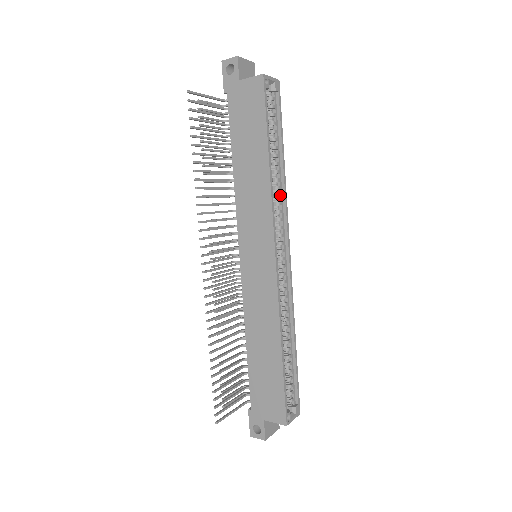
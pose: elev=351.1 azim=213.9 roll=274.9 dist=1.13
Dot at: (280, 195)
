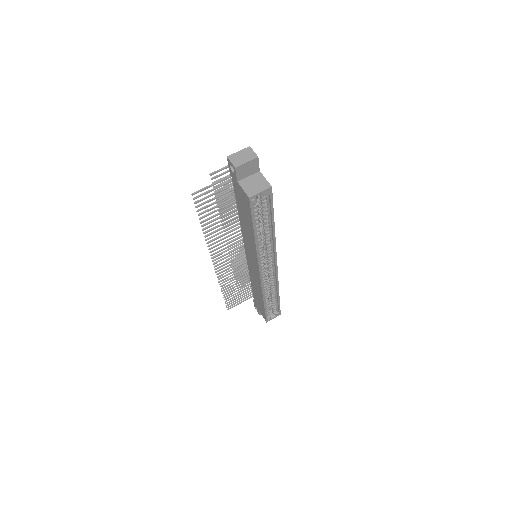
Dot at: (270, 243)
